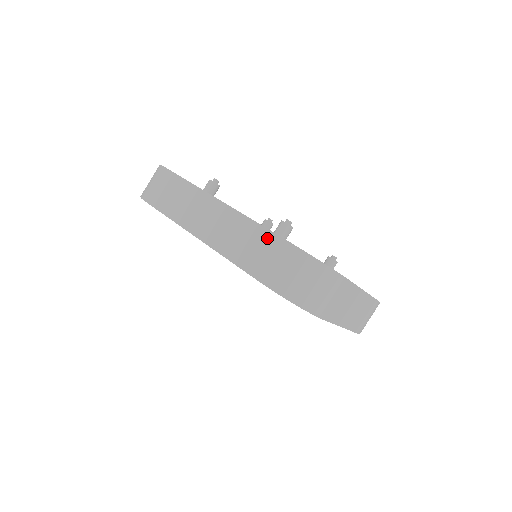
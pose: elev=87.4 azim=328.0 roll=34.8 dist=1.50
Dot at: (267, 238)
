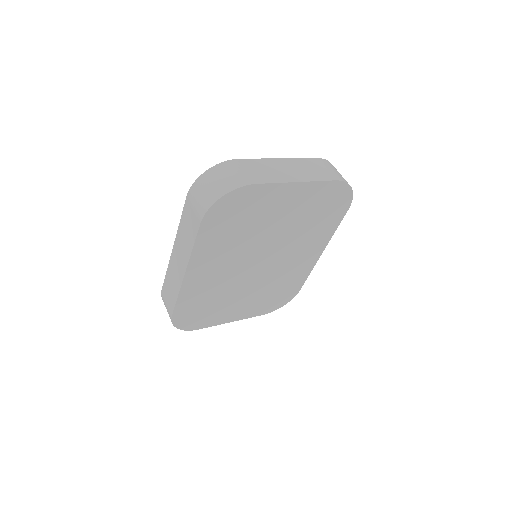
Dot at: (186, 210)
